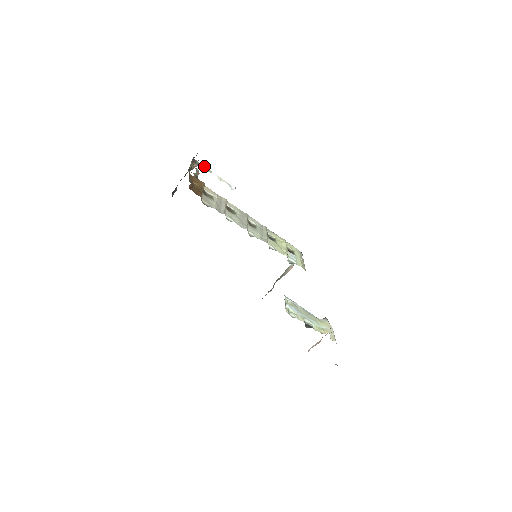
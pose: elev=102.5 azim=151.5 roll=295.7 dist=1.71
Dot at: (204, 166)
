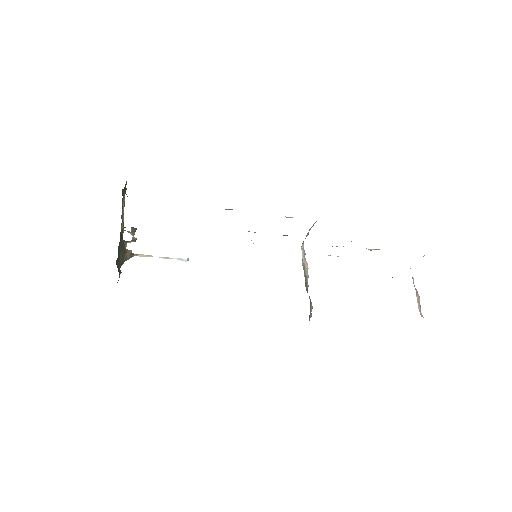
Dot at: (140, 255)
